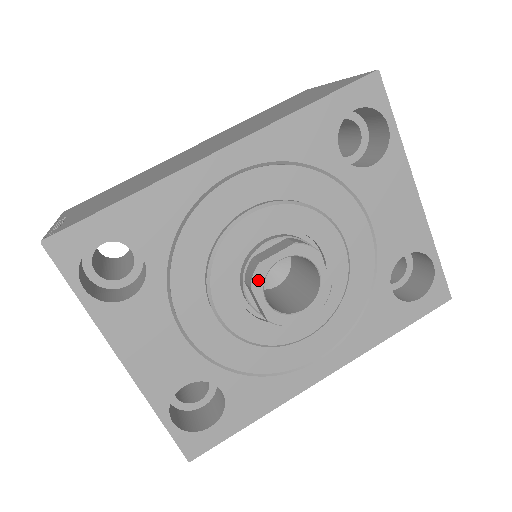
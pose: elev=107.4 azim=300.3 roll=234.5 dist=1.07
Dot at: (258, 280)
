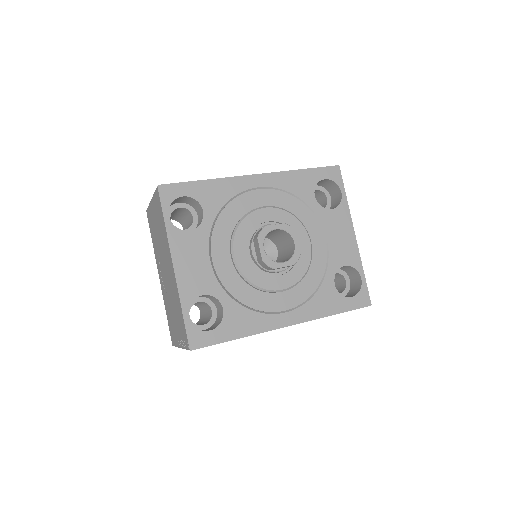
Dot at: (262, 235)
